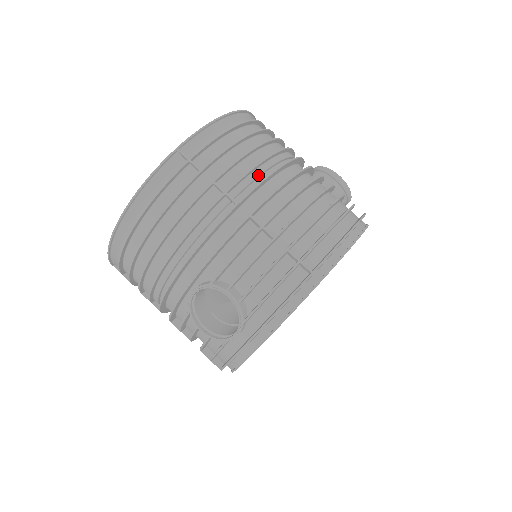
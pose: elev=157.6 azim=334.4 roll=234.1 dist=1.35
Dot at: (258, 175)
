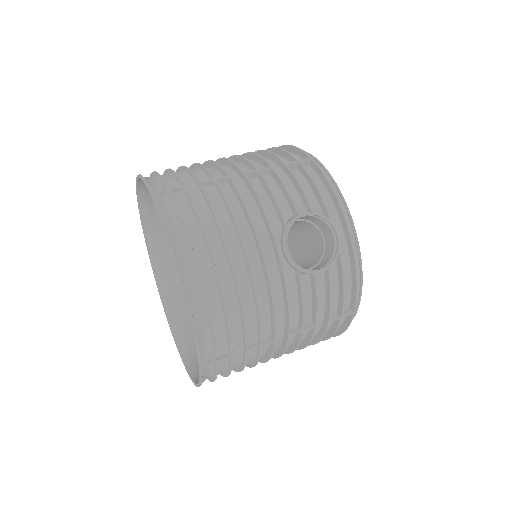
Dot at: (209, 168)
